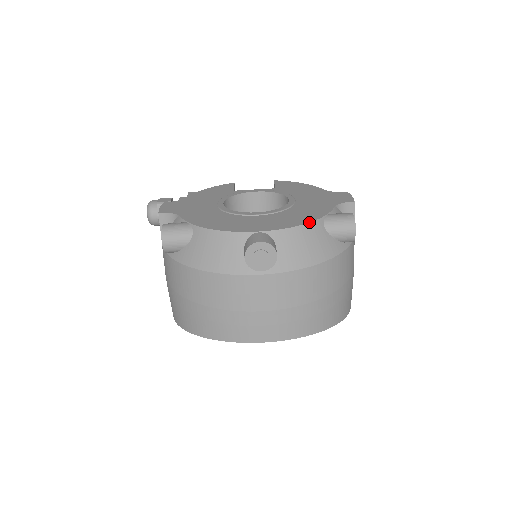
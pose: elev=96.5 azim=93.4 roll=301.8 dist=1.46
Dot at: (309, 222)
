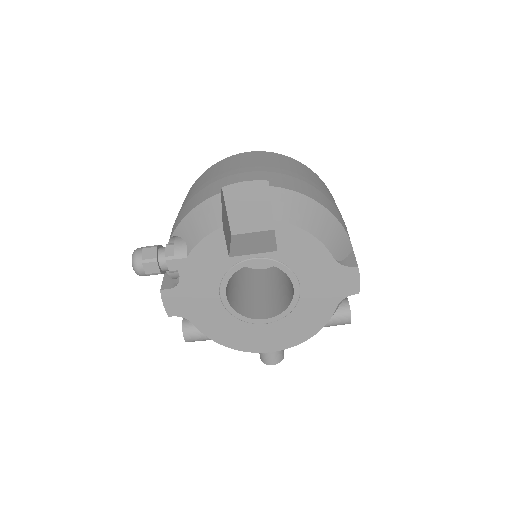
Dot at: occluded
